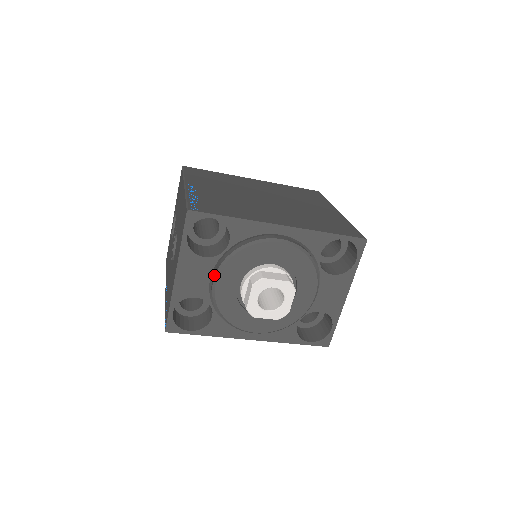
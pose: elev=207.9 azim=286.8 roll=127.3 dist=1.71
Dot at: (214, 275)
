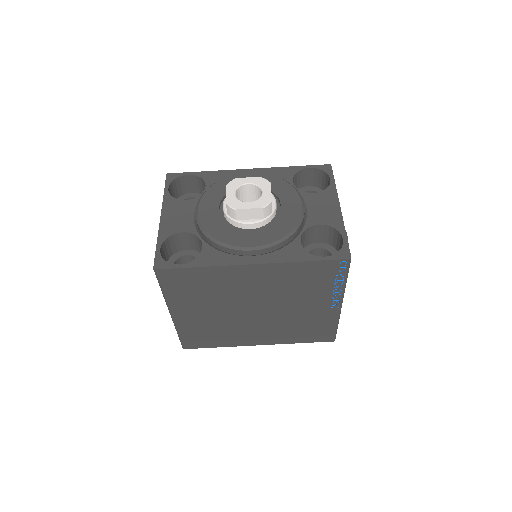
Dot at: (196, 209)
